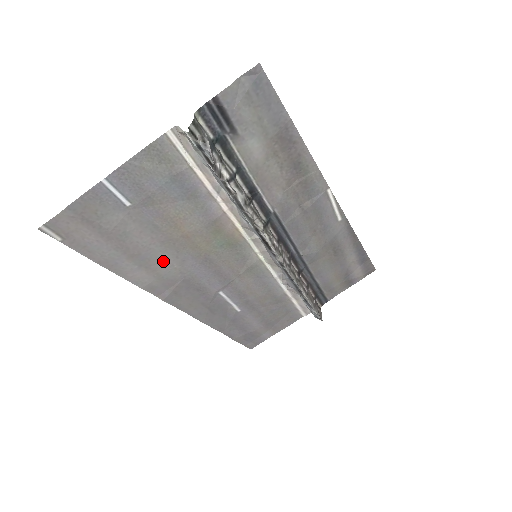
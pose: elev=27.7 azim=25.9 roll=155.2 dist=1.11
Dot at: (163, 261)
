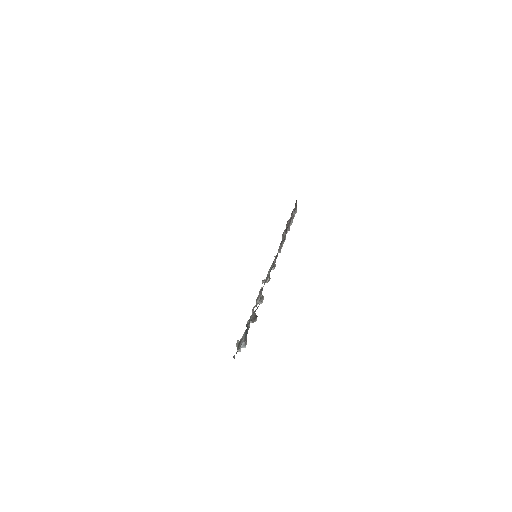
Dot at: occluded
